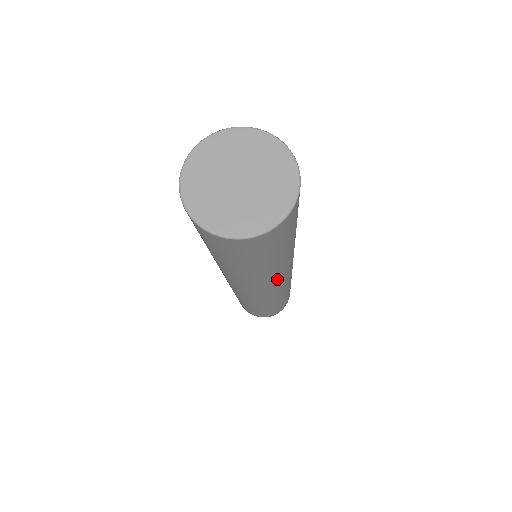
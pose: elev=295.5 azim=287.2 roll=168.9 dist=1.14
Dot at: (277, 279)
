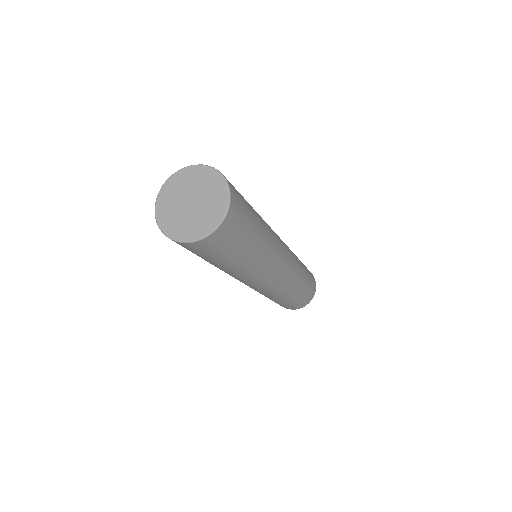
Dot at: (243, 279)
